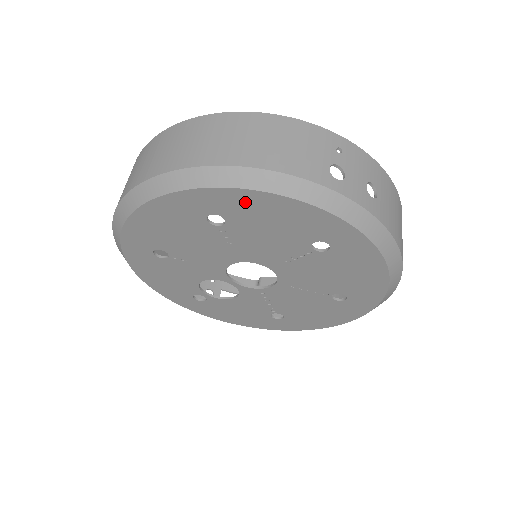
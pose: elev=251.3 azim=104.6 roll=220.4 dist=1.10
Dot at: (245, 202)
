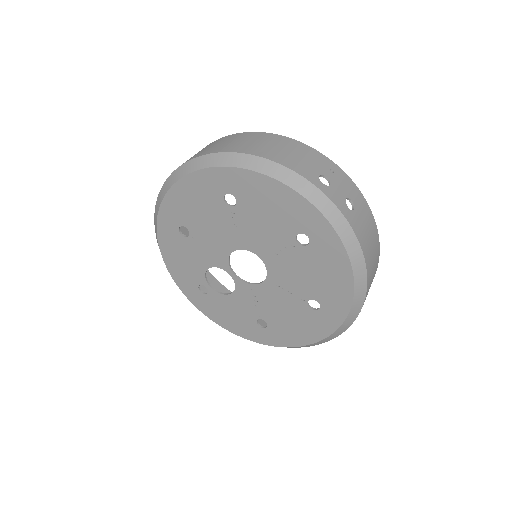
Dot at: (253, 184)
